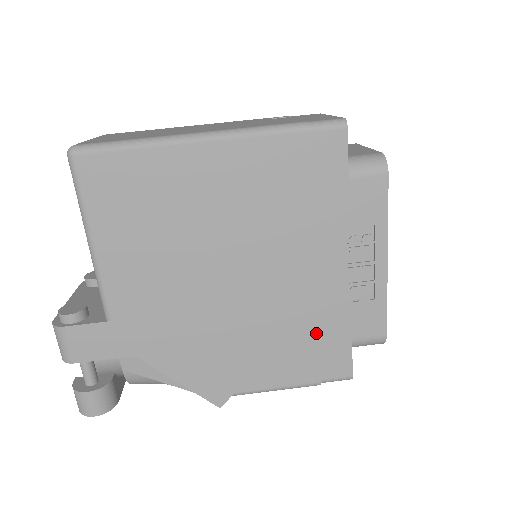
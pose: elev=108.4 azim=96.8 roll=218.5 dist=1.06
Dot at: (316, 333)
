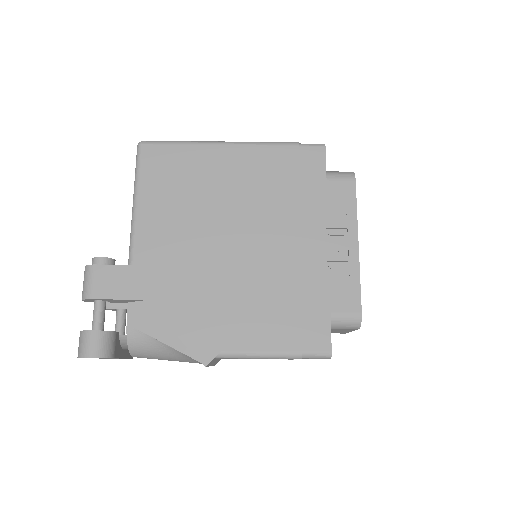
Dot at: (299, 300)
